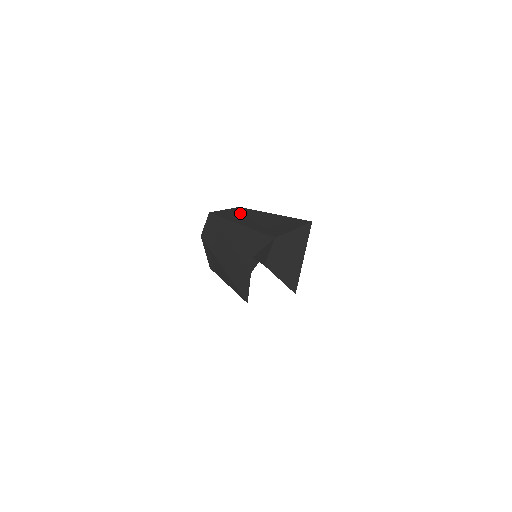
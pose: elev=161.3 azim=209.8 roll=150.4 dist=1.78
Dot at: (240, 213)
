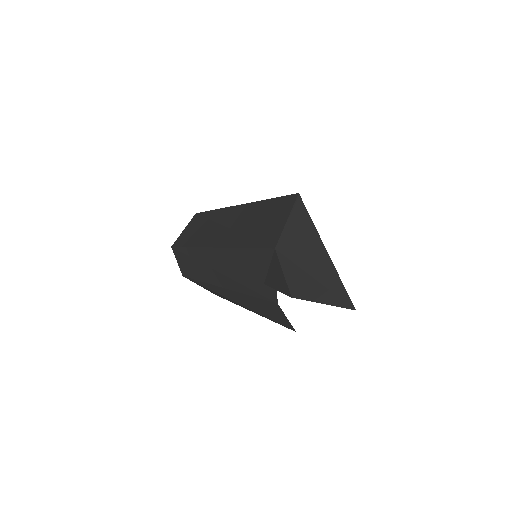
Dot at: (204, 225)
